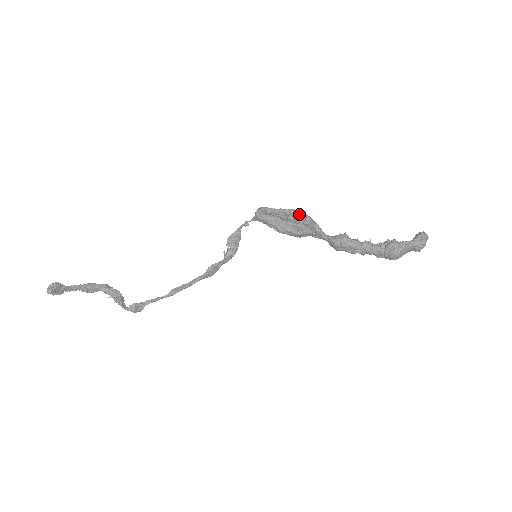
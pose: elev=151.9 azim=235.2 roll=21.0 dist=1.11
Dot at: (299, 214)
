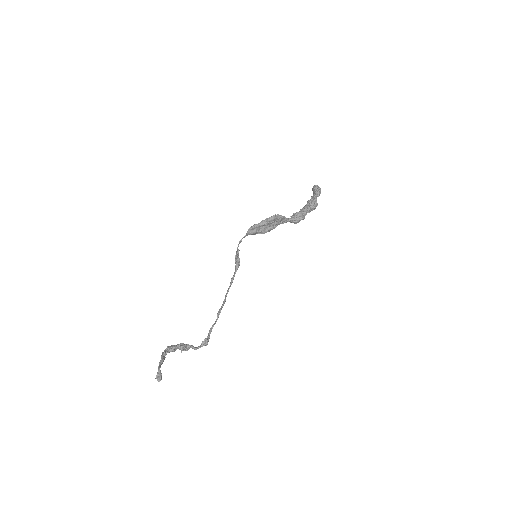
Dot at: (277, 217)
